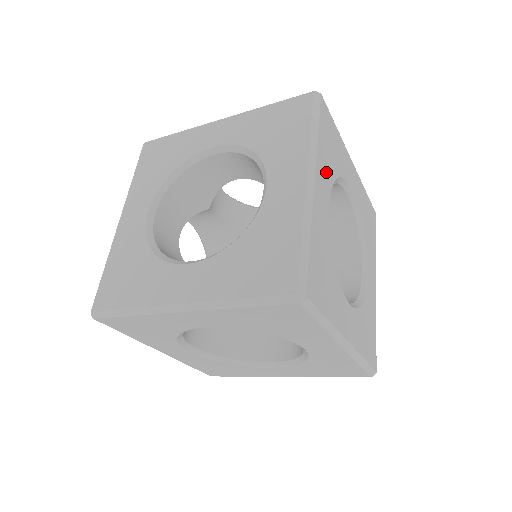
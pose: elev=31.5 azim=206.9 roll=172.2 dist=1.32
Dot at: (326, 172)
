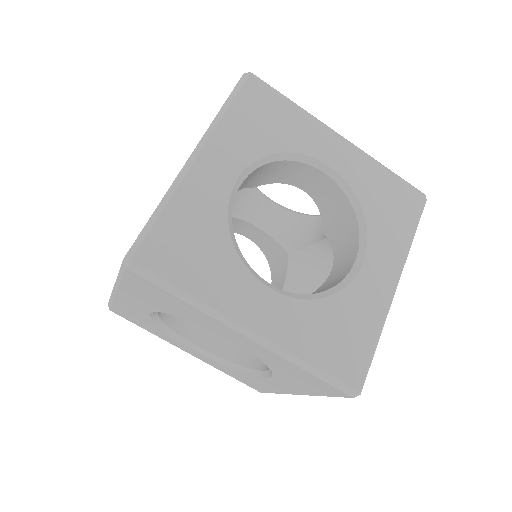
Dot at: occluded
